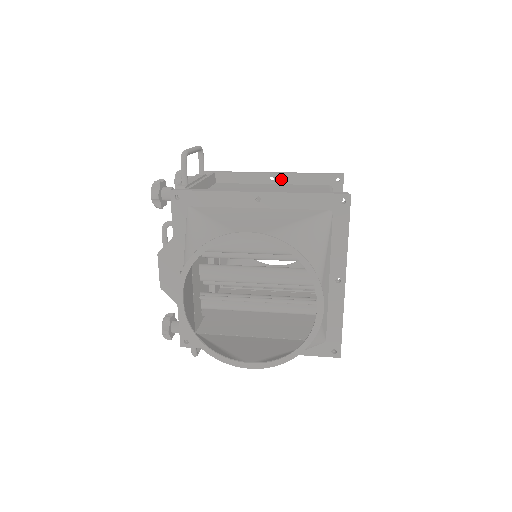
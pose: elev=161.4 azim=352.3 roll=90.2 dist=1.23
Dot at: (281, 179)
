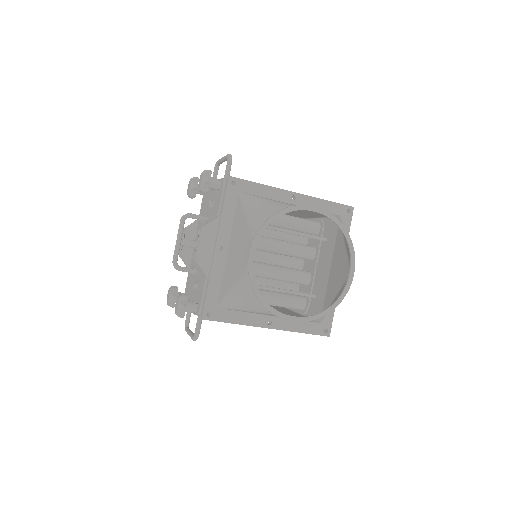
Dot at: occluded
